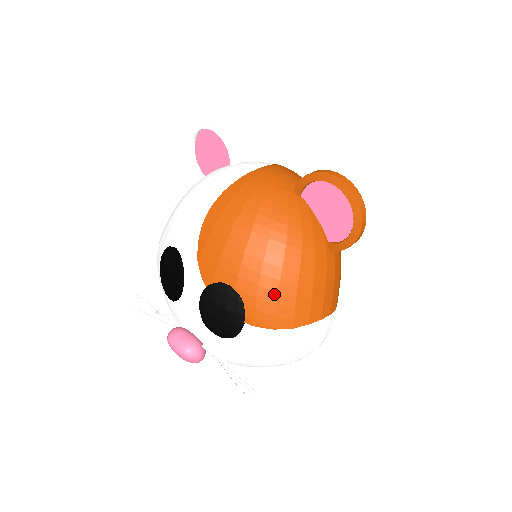
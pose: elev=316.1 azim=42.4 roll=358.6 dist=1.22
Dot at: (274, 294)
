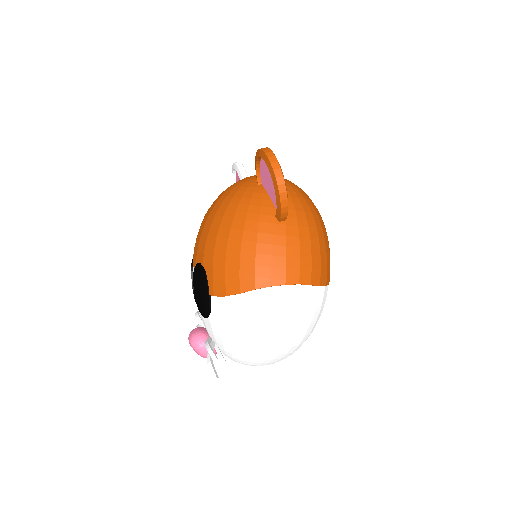
Dot at: (223, 261)
